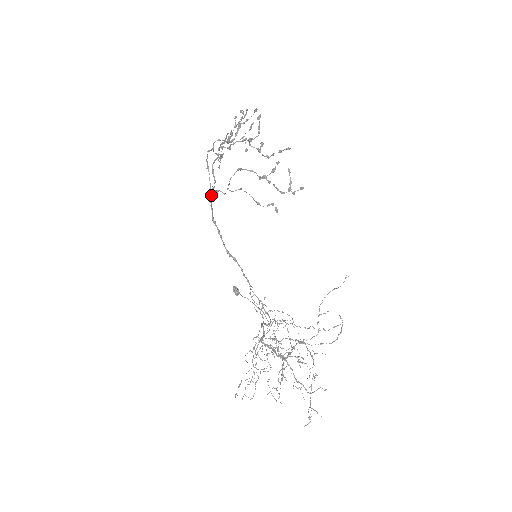
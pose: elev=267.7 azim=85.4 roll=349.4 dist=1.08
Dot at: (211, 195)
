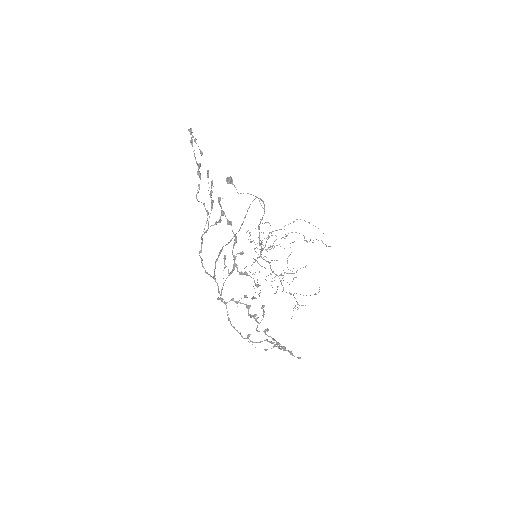
Dot at: (215, 279)
